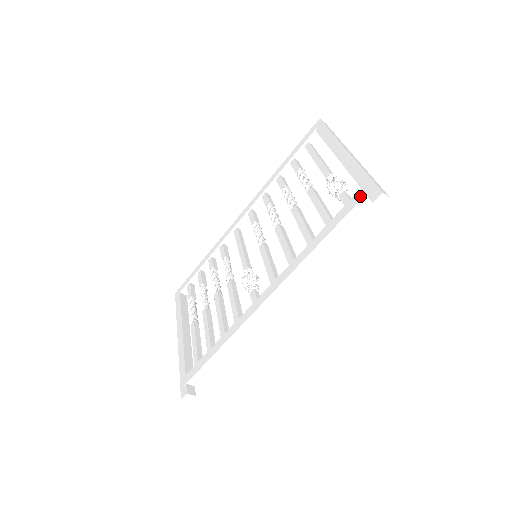
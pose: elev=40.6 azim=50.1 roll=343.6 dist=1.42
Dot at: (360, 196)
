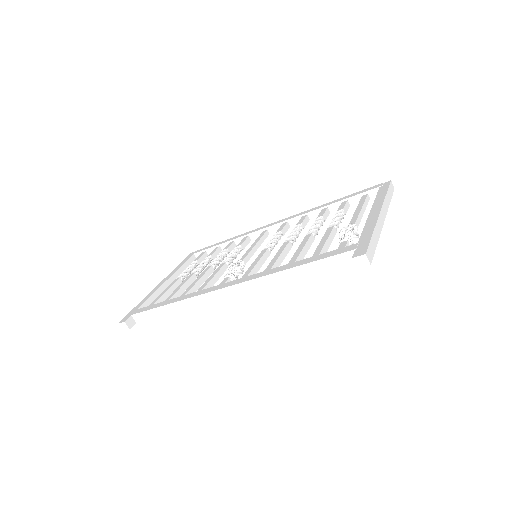
Dot at: (350, 248)
